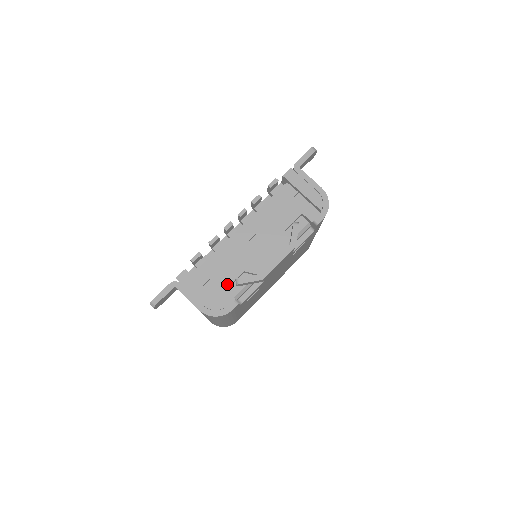
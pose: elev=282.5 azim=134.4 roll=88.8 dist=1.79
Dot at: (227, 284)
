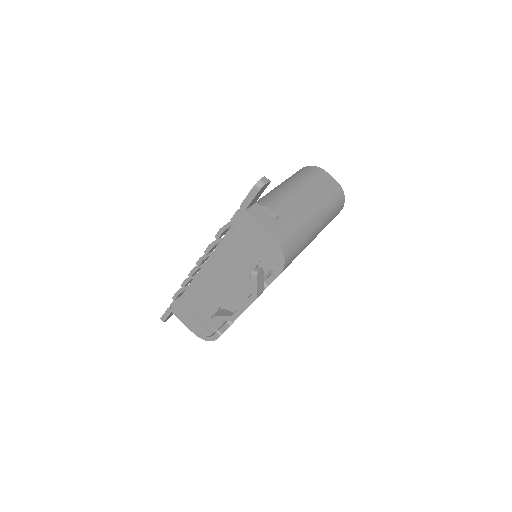
Dot at: (210, 315)
